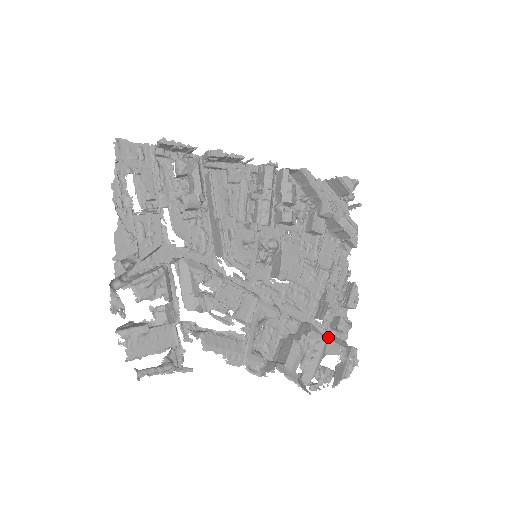
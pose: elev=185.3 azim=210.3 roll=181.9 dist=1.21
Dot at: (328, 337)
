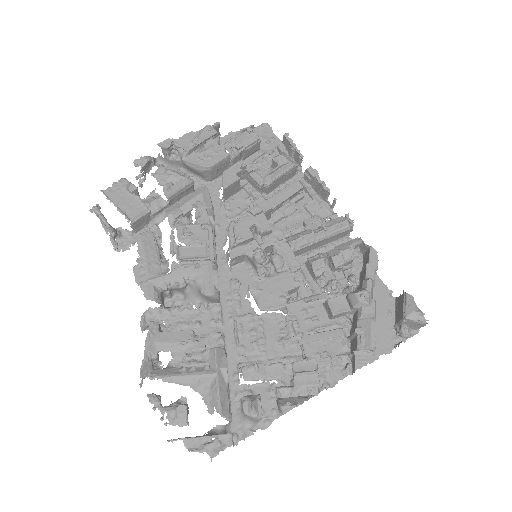
Dot at: (220, 377)
